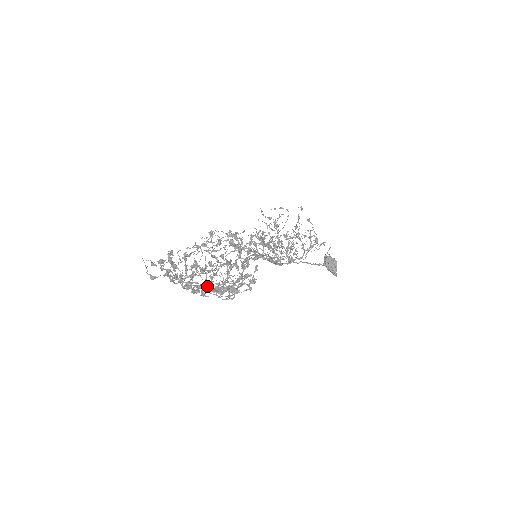
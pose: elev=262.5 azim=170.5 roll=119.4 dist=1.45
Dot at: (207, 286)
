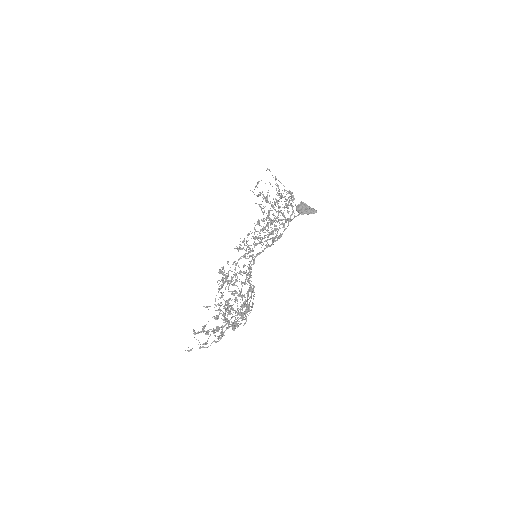
Dot at: occluded
